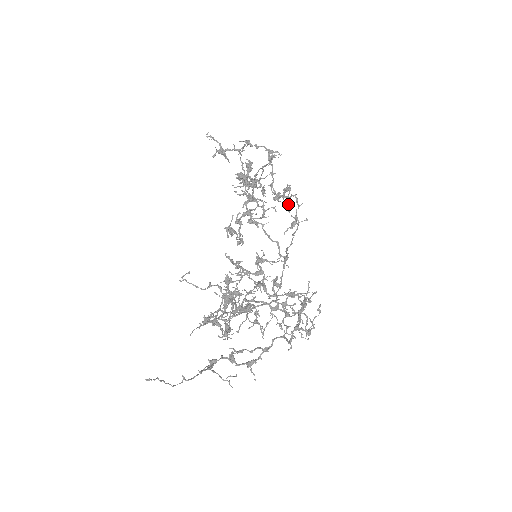
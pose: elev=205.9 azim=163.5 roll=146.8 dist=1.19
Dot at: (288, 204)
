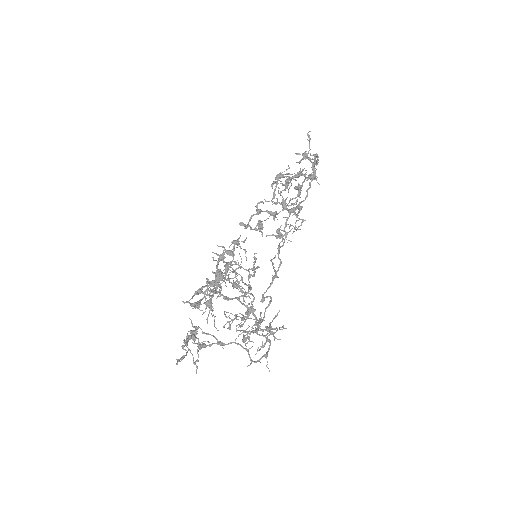
Dot at: occluded
